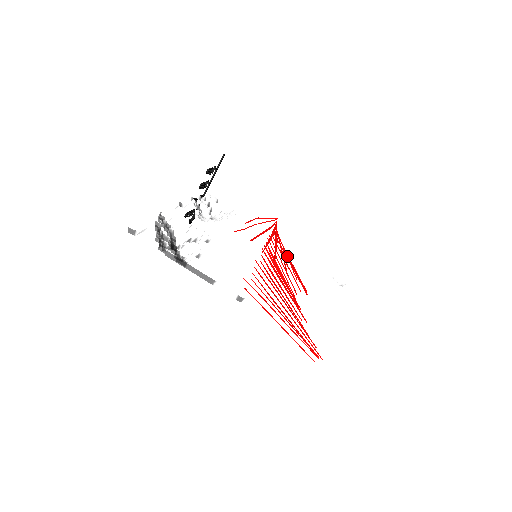
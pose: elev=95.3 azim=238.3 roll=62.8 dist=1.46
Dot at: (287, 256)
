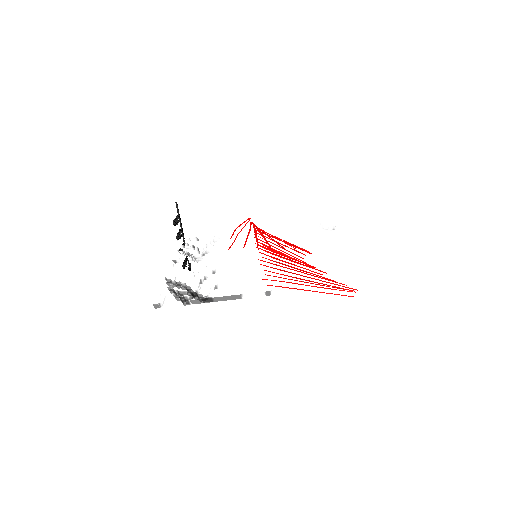
Dot at: occluded
